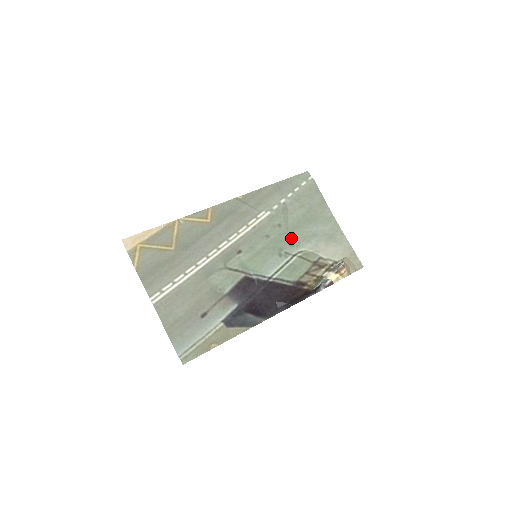
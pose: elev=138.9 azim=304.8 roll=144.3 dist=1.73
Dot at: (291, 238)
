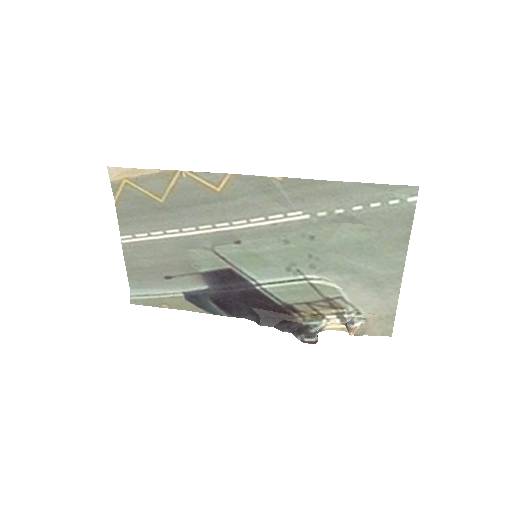
Dot at: (317, 259)
